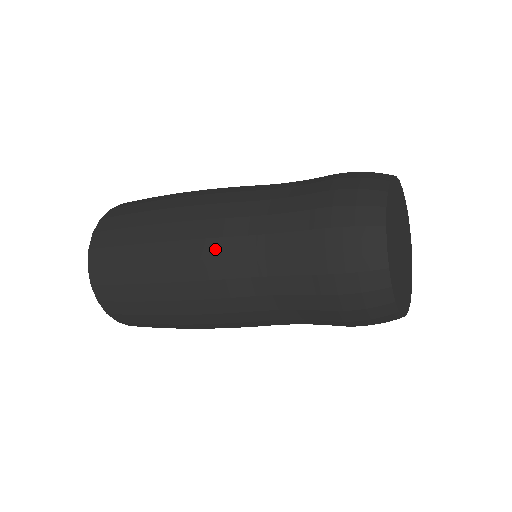
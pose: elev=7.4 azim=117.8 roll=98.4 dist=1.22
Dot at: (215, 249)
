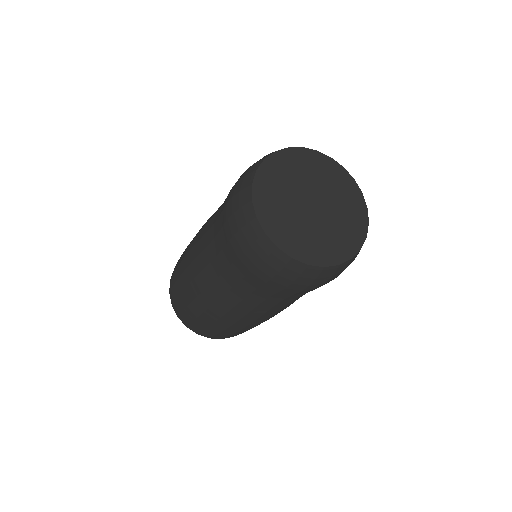
Dot at: (199, 265)
